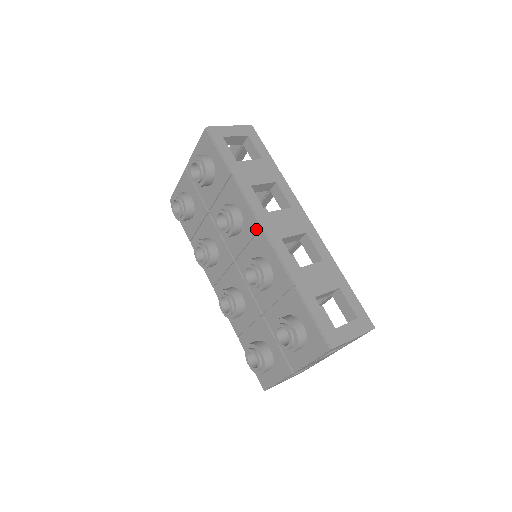
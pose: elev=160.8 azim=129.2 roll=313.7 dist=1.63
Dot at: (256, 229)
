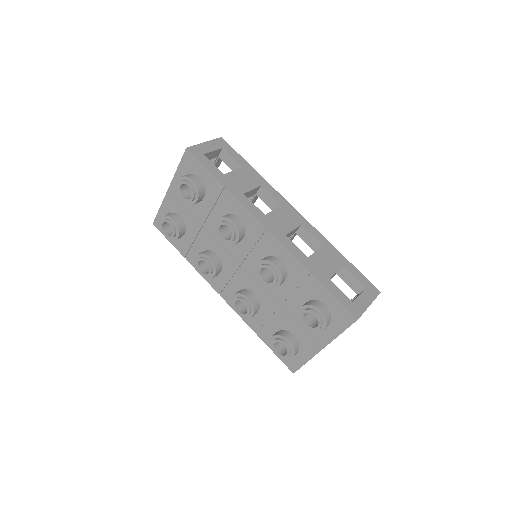
Dot at: (261, 232)
